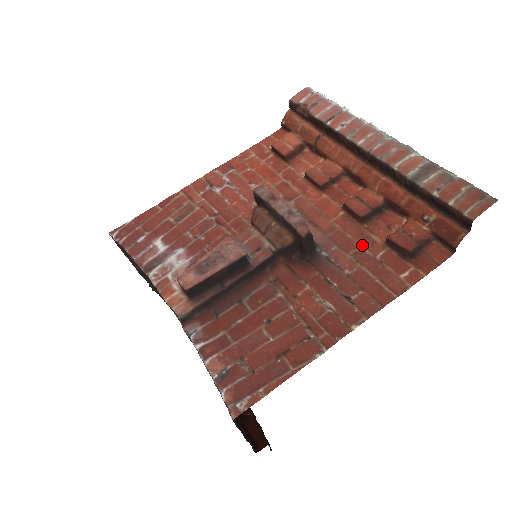
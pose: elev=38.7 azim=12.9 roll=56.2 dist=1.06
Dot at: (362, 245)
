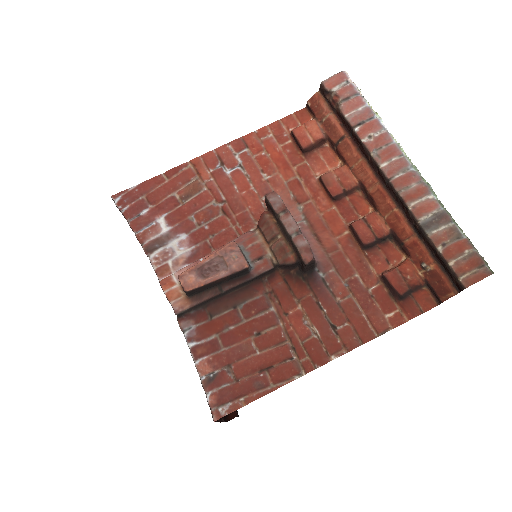
Dot at: (358, 274)
